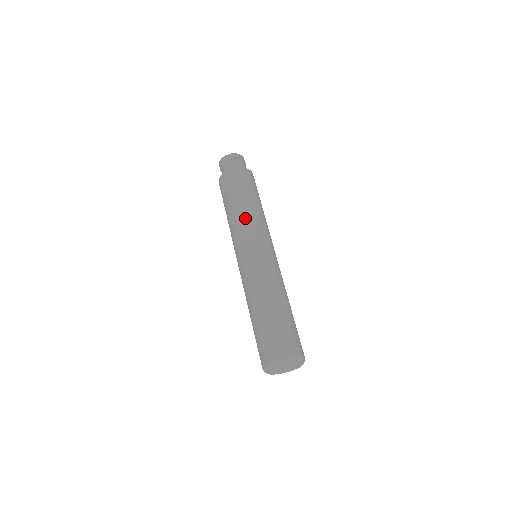
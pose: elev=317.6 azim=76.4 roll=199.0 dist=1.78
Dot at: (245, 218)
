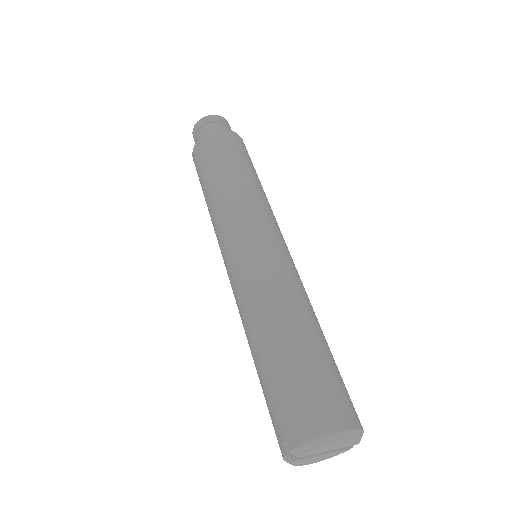
Dot at: (245, 193)
